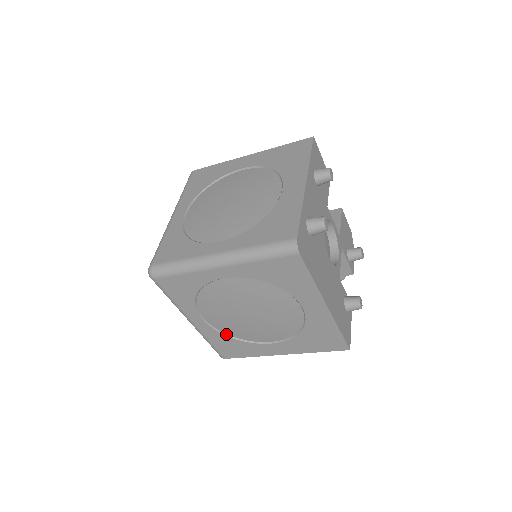
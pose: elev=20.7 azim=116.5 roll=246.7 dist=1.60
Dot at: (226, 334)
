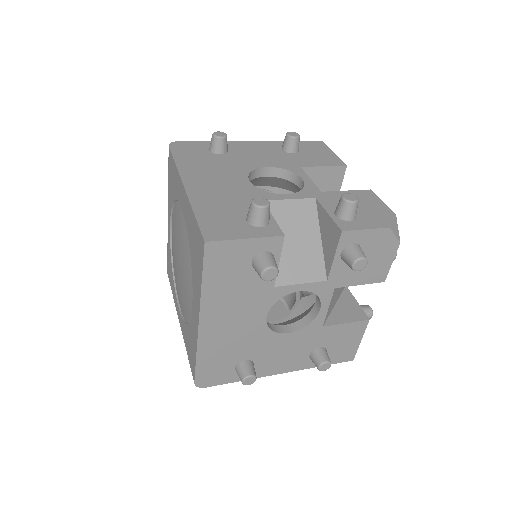
Dot at: (186, 322)
